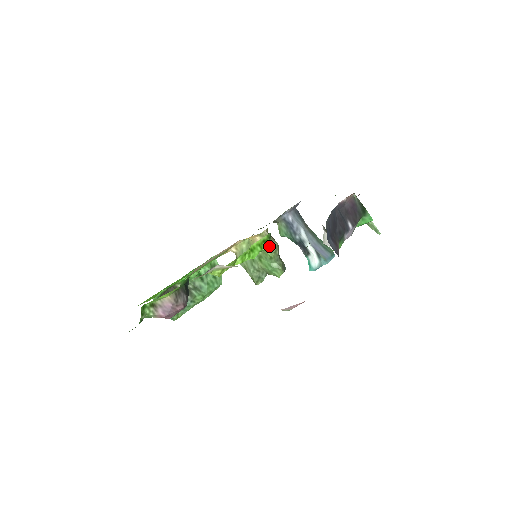
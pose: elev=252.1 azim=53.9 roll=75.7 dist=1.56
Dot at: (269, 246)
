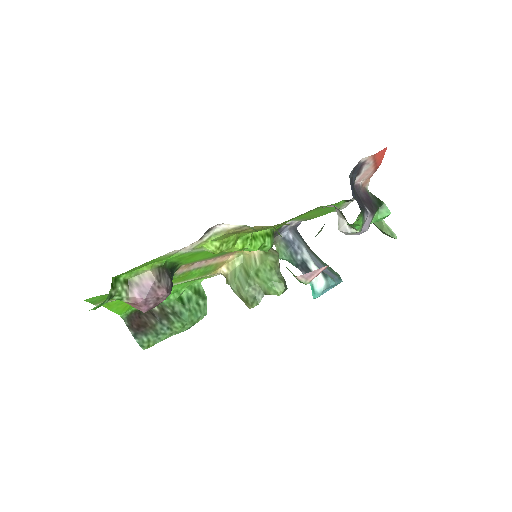
Dot at: (272, 245)
